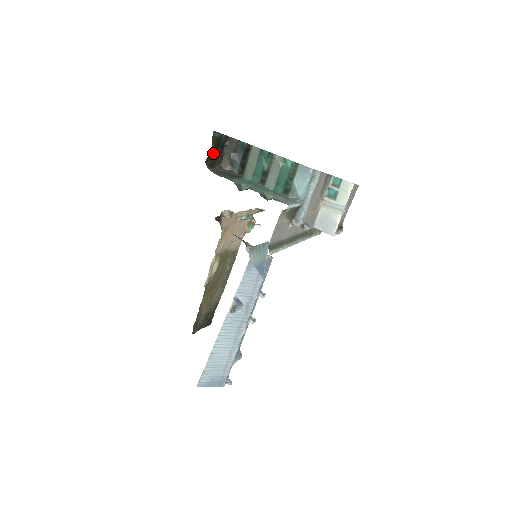
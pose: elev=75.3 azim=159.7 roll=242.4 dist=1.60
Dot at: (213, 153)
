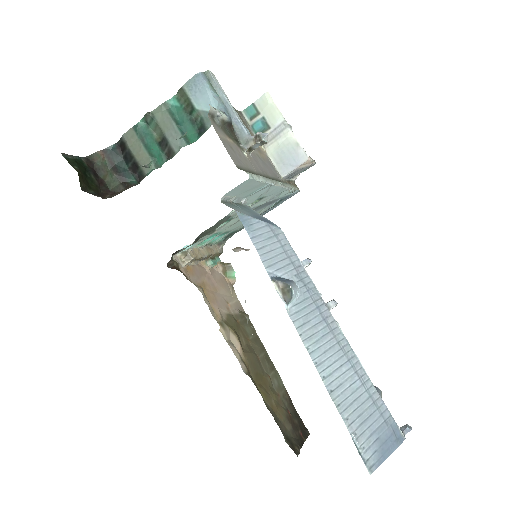
Dot at: (85, 180)
